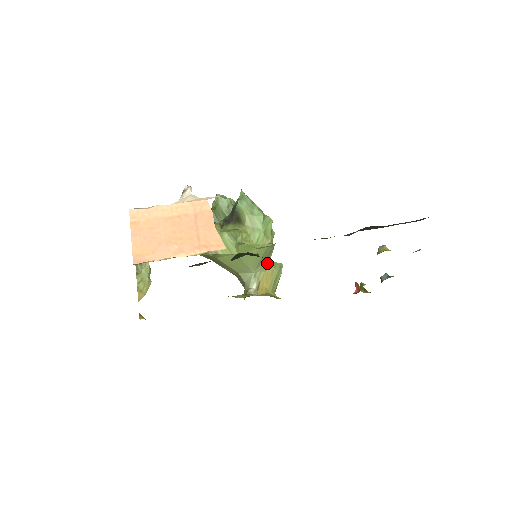
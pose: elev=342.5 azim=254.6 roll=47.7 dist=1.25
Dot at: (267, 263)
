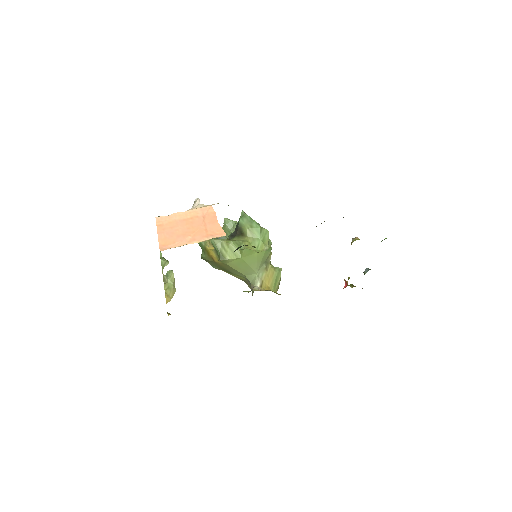
Dot at: (267, 266)
